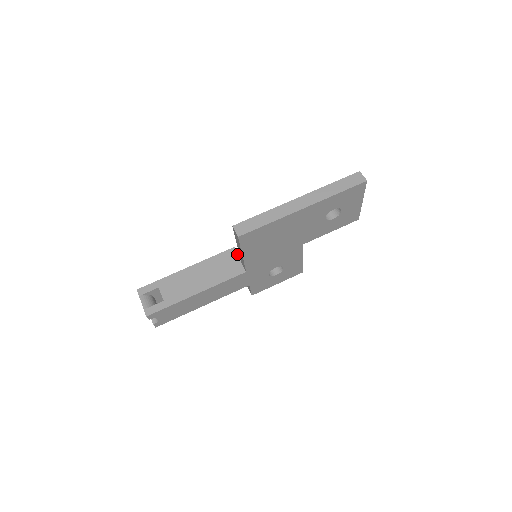
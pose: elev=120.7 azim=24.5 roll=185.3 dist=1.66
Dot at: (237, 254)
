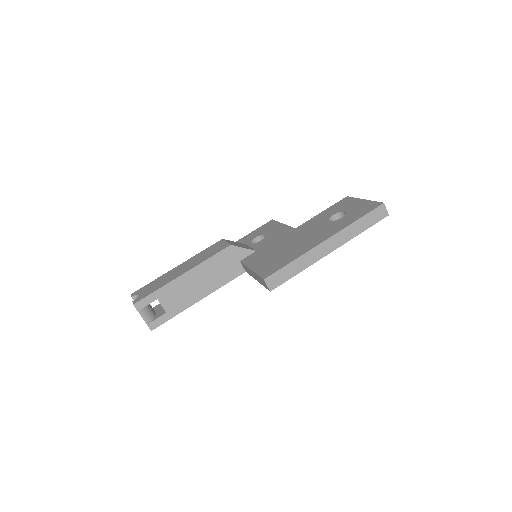
Dot at: (235, 253)
